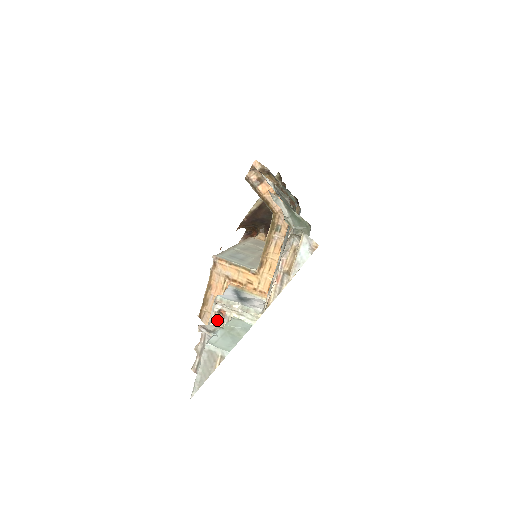
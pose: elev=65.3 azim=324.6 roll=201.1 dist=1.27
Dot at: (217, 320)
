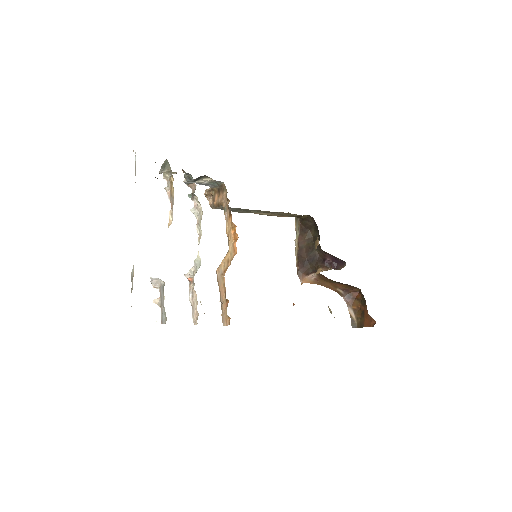
Dot at: (192, 290)
